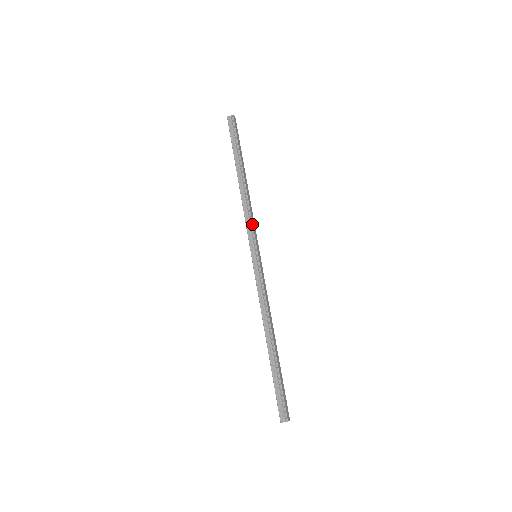
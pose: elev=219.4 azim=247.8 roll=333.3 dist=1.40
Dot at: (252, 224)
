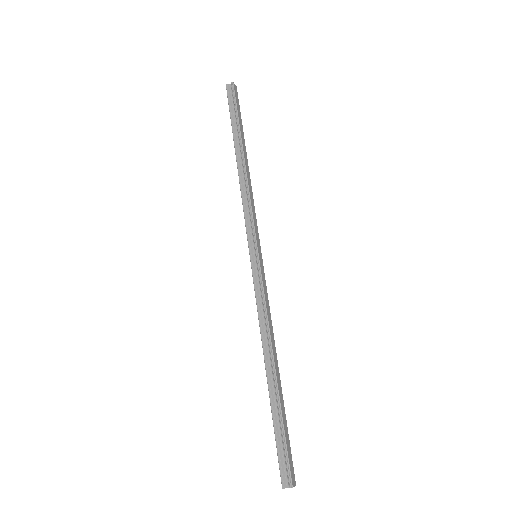
Dot at: (252, 215)
